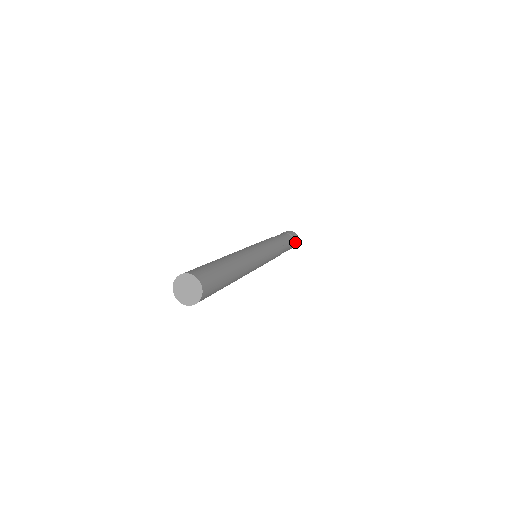
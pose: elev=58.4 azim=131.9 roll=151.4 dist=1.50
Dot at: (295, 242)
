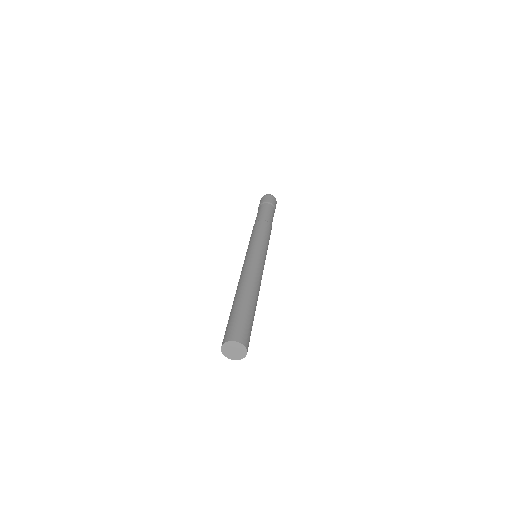
Dot at: (275, 205)
